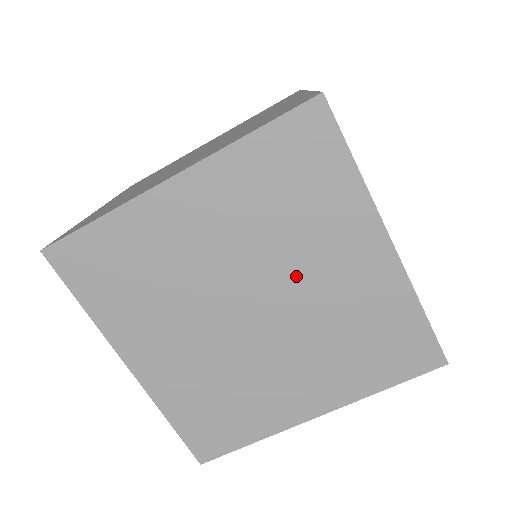
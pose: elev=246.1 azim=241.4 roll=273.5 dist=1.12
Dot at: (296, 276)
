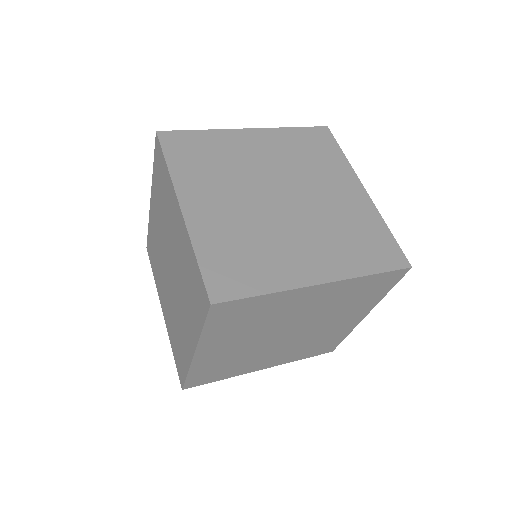
Dot at: (291, 319)
